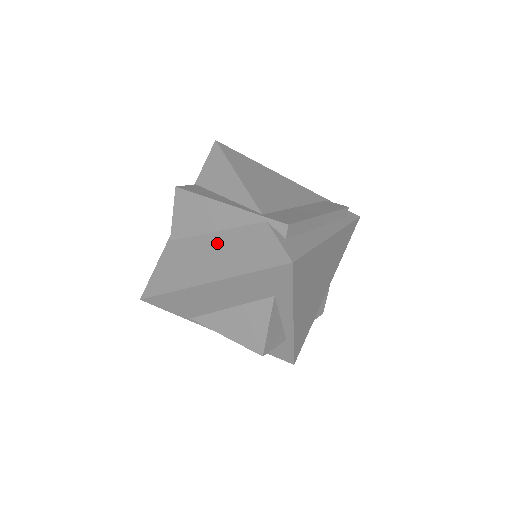
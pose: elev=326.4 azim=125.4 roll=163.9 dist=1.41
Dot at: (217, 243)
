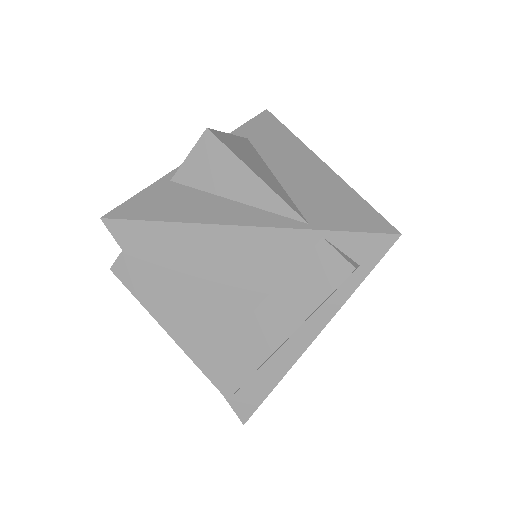
Dot at: occluded
